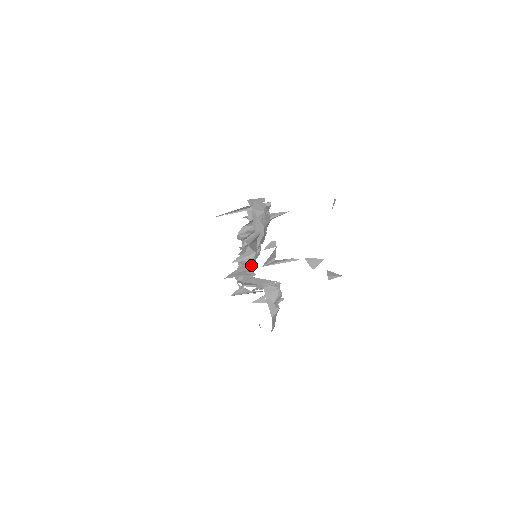
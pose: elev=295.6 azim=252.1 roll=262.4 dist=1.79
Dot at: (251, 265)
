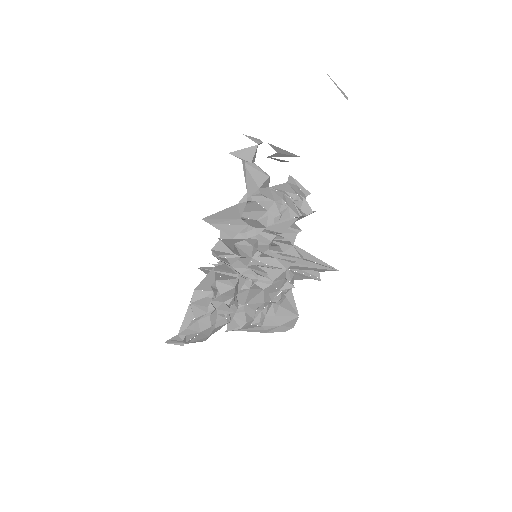
Dot at: (238, 235)
